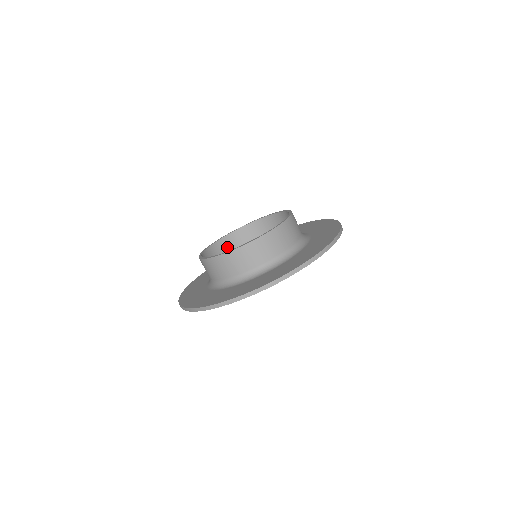
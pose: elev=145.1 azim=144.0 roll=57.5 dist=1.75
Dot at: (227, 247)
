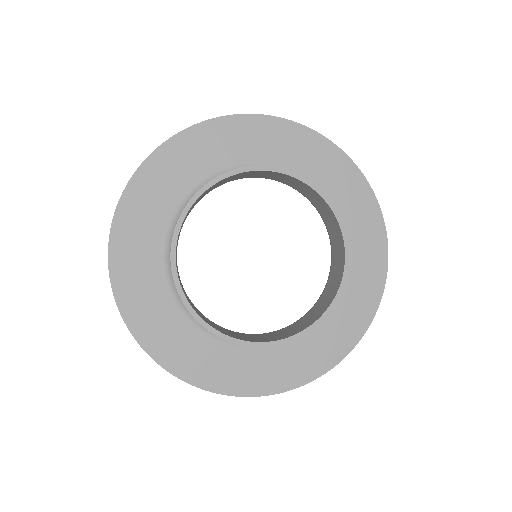
Dot at: (218, 184)
